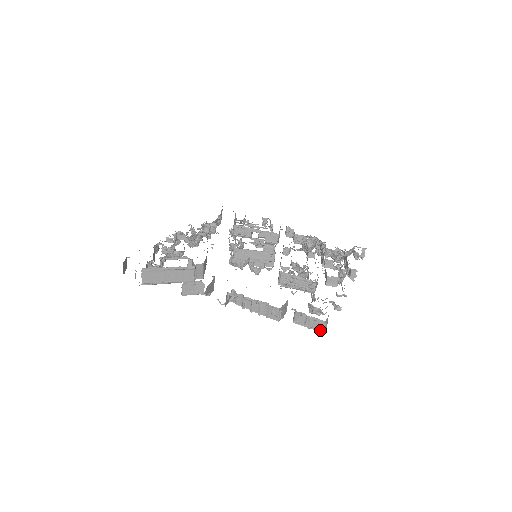
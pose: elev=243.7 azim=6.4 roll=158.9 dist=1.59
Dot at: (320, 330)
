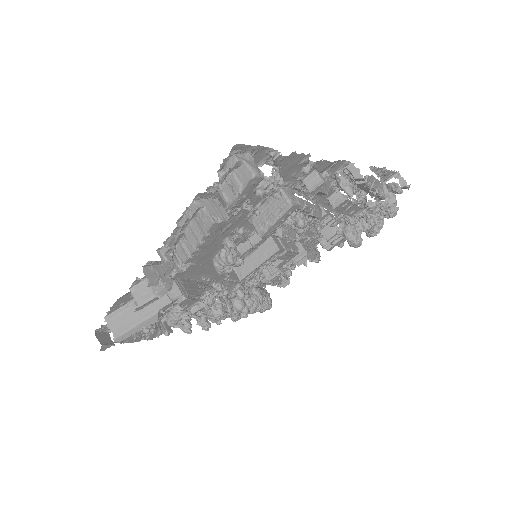
Dot at: (249, 178)
